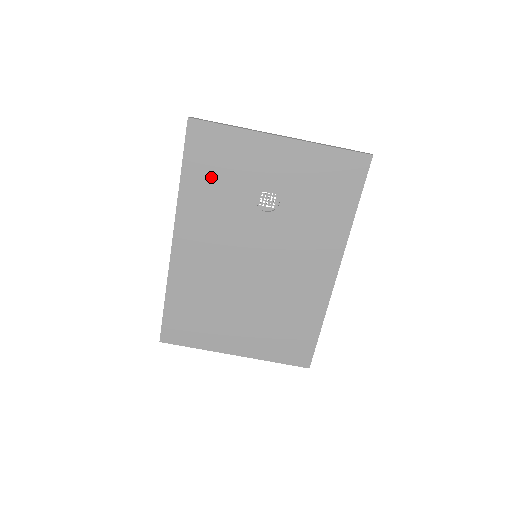
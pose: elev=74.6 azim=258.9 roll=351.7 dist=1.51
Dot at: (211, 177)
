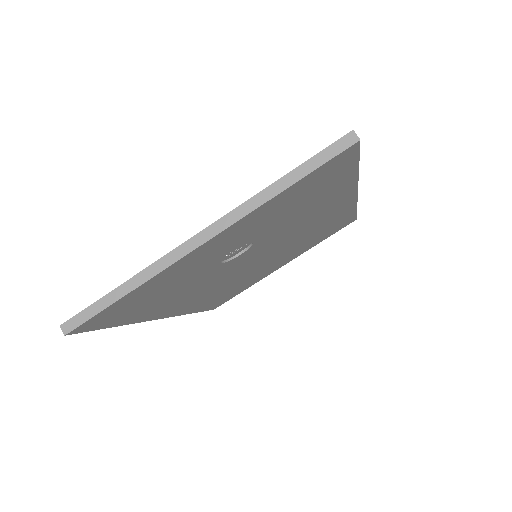
Dot at: (153, 302)
